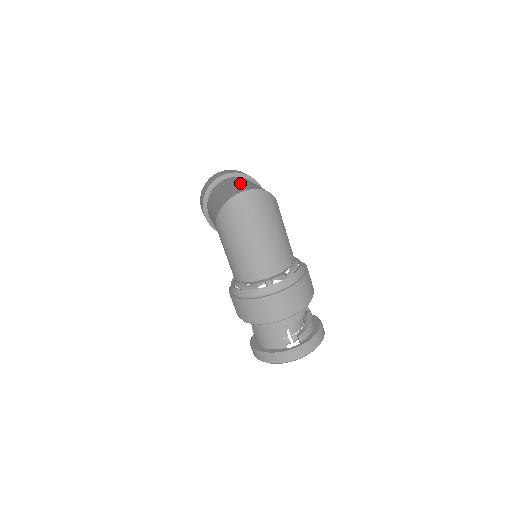
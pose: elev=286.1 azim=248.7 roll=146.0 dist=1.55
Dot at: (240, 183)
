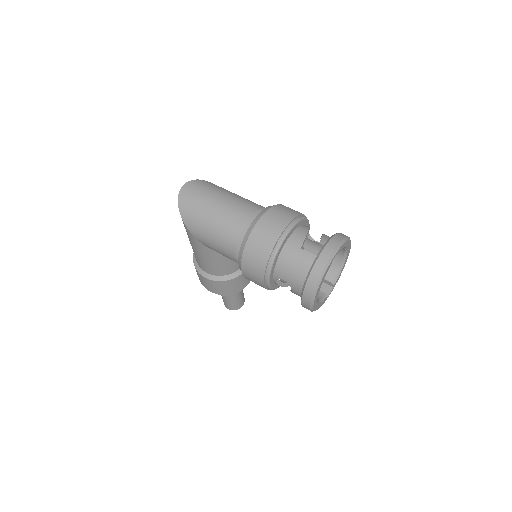
Dot at: occluded
